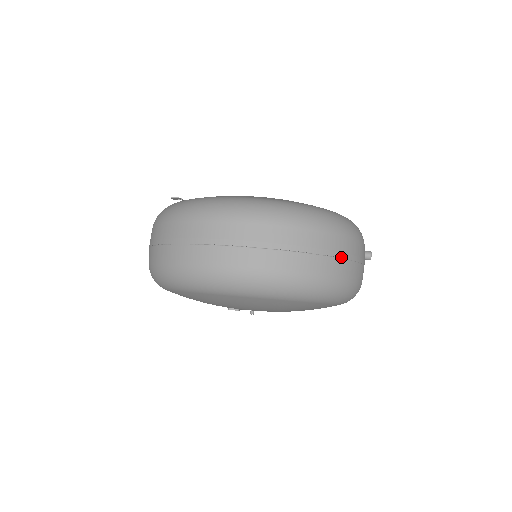
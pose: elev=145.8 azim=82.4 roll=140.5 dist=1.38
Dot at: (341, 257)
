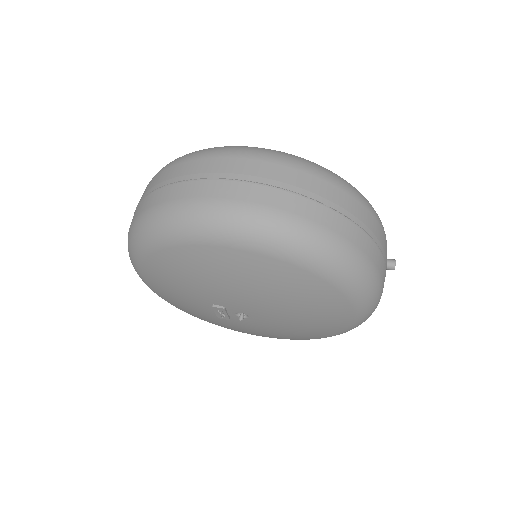
Dot at: (355, 222)
